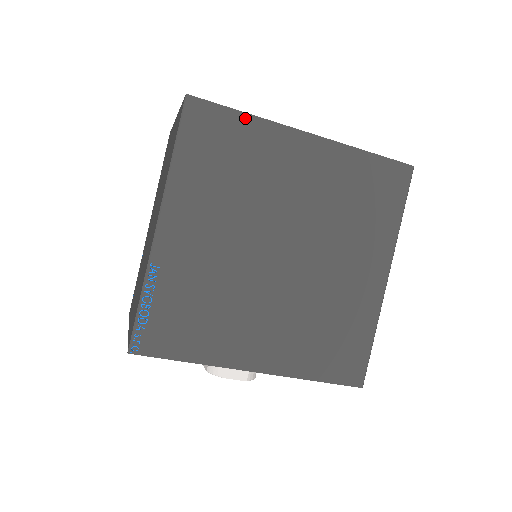
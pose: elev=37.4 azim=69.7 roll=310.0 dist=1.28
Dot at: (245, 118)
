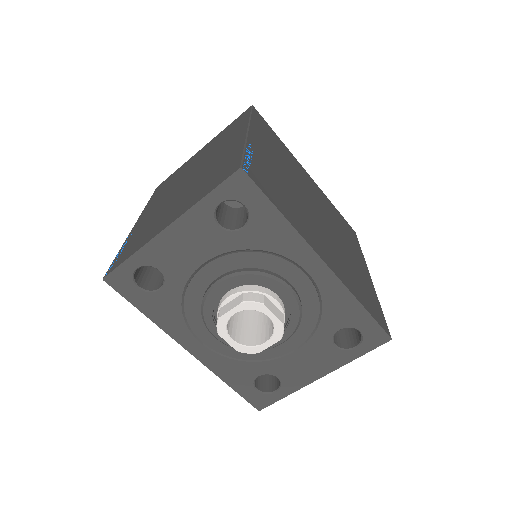
Dot at: (279, 139)
